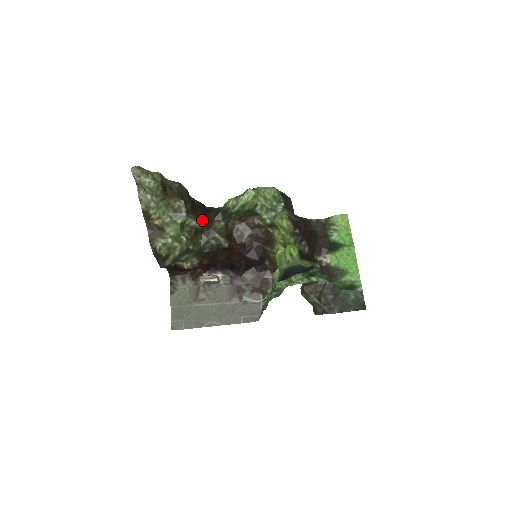
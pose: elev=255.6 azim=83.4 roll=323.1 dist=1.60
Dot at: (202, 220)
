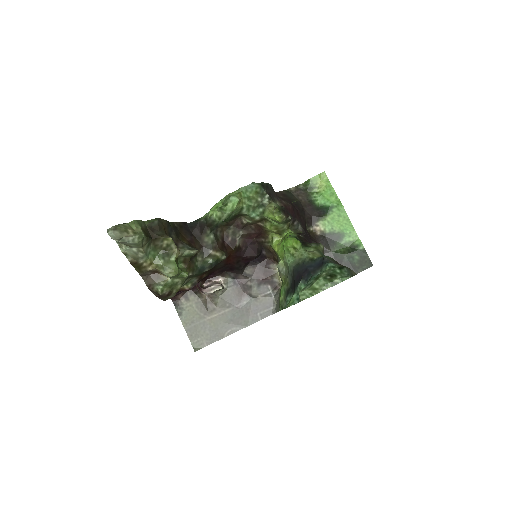
Dot at: (190, 242)
